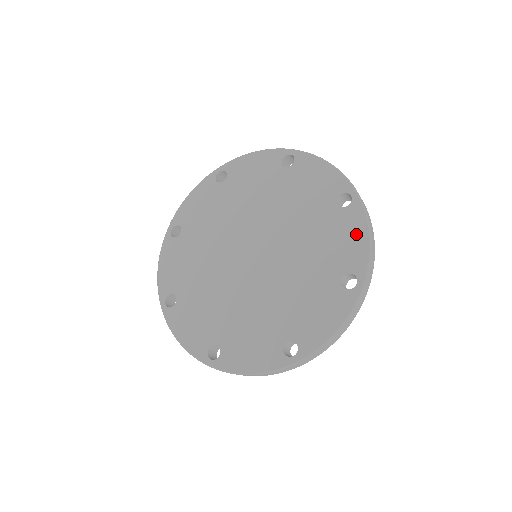
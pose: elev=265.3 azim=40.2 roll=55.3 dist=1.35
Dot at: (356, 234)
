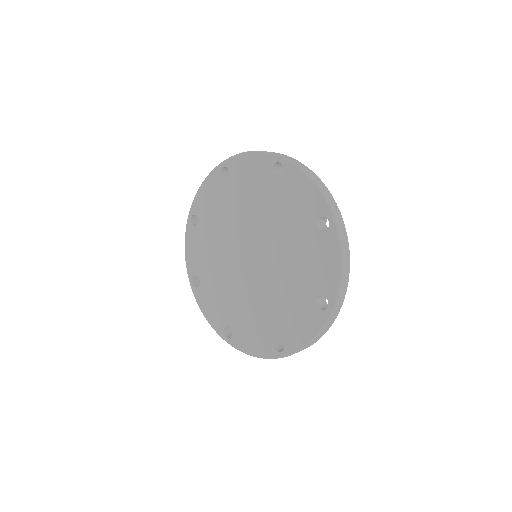
Dot at: (302, 187)
